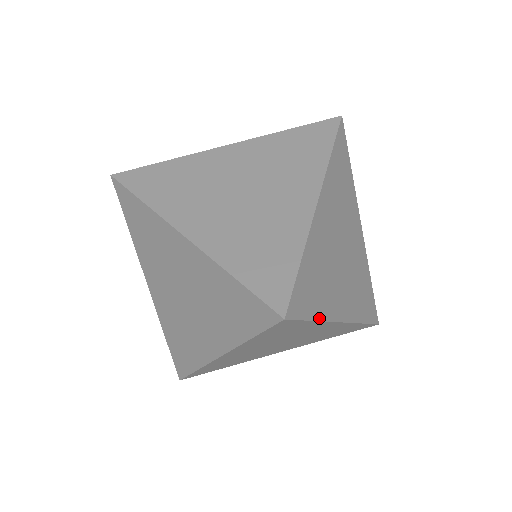
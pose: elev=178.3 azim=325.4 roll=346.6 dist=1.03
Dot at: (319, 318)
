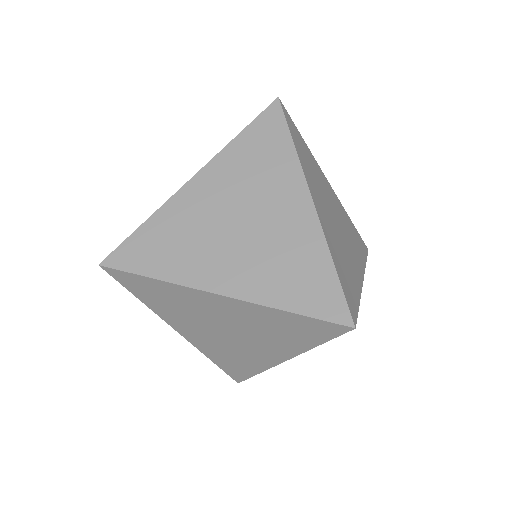
Dot at: (315, 346)
